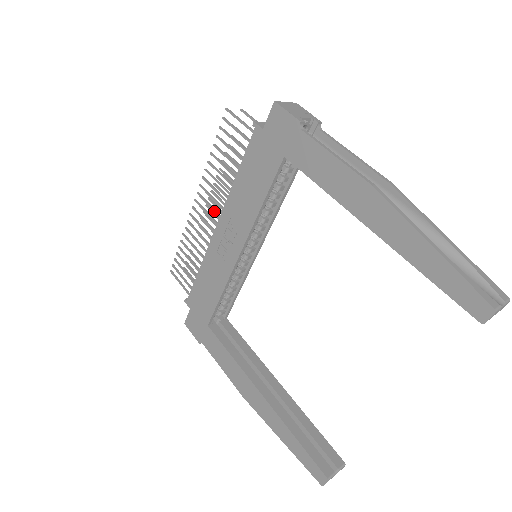
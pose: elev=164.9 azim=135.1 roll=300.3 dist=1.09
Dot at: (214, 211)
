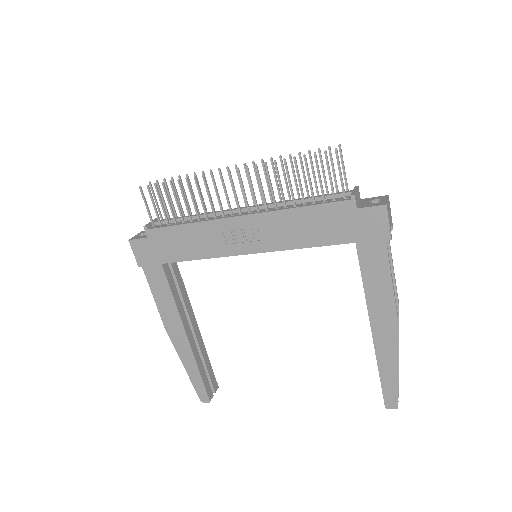
Dot at: (246, 201)
